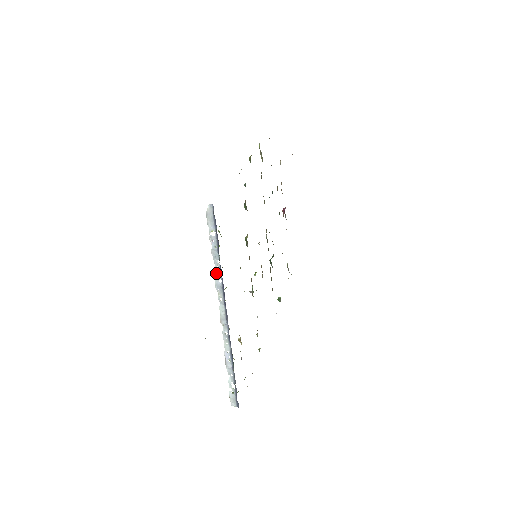
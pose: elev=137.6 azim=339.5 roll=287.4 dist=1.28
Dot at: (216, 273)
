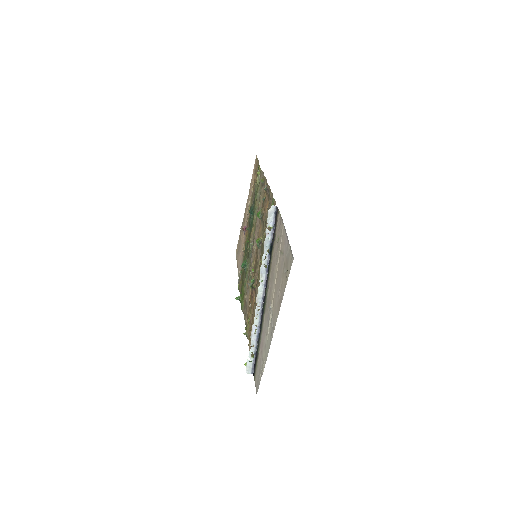
Dot at: (264, 260)
